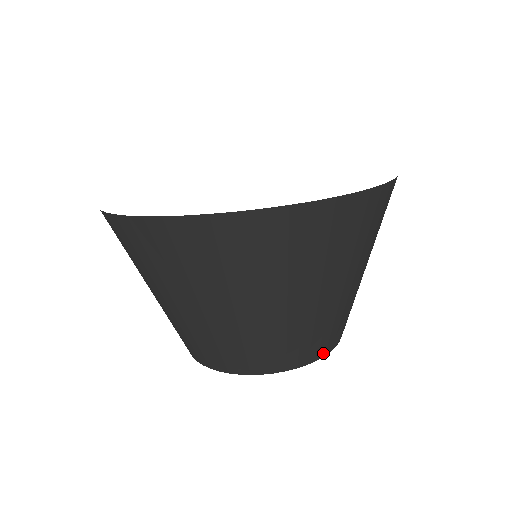
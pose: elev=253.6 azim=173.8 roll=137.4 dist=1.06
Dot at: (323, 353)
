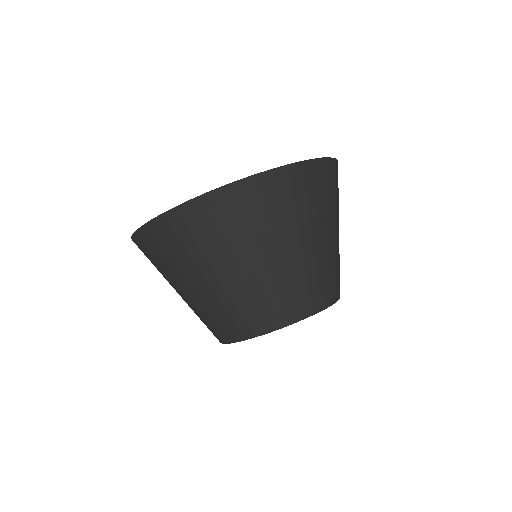
Dot at: (330, 302)
